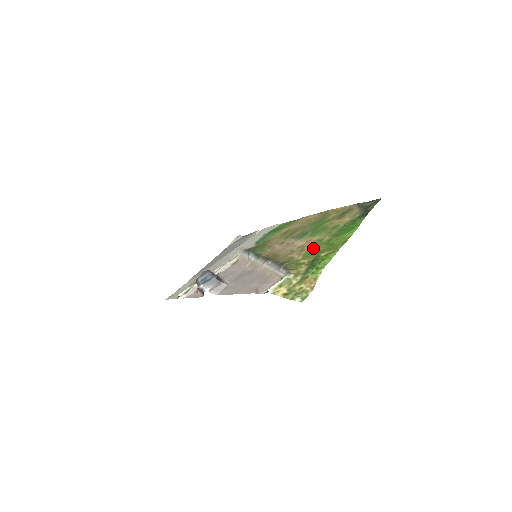
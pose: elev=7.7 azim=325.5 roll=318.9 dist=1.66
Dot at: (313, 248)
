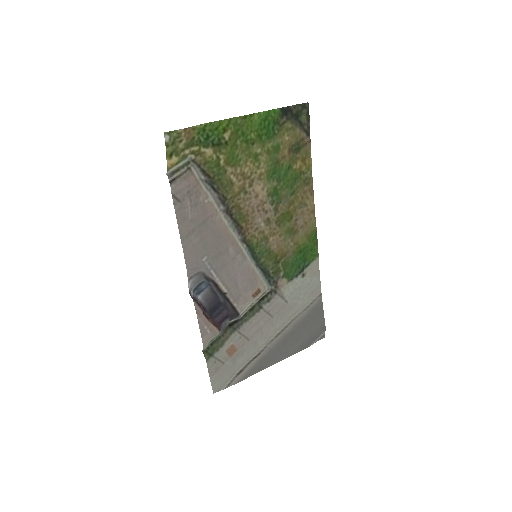
Dot at: (242, 159)
